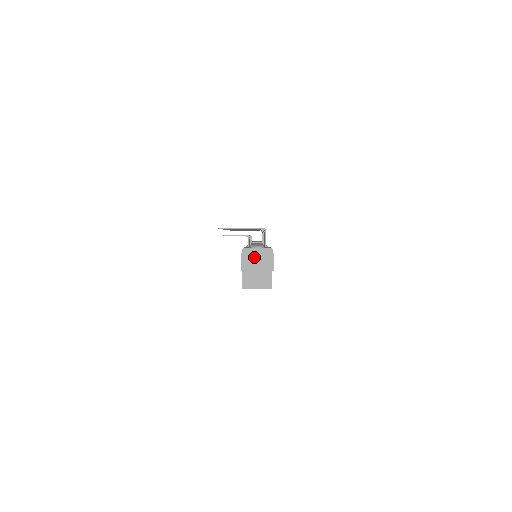
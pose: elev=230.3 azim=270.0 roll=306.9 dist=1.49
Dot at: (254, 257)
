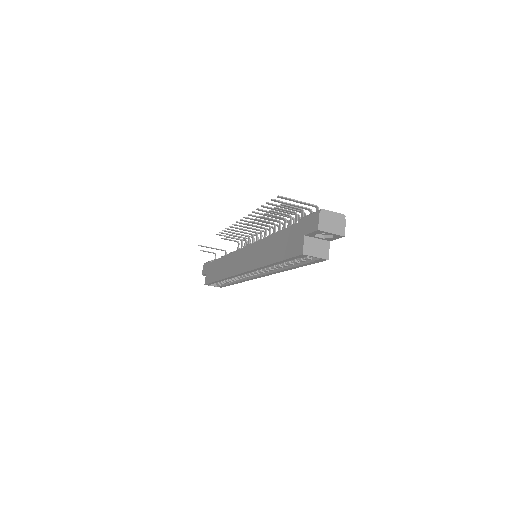
Dot at: (330, 219)
